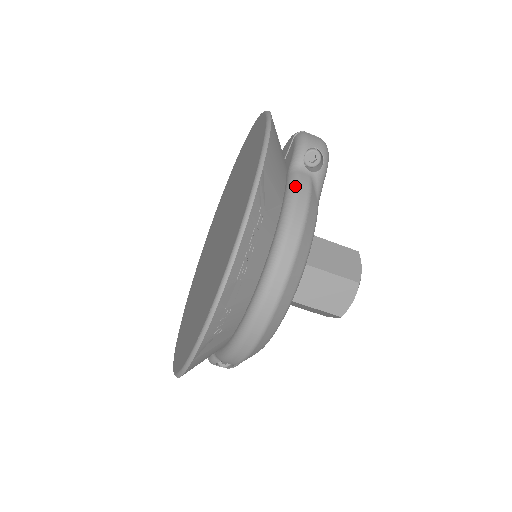
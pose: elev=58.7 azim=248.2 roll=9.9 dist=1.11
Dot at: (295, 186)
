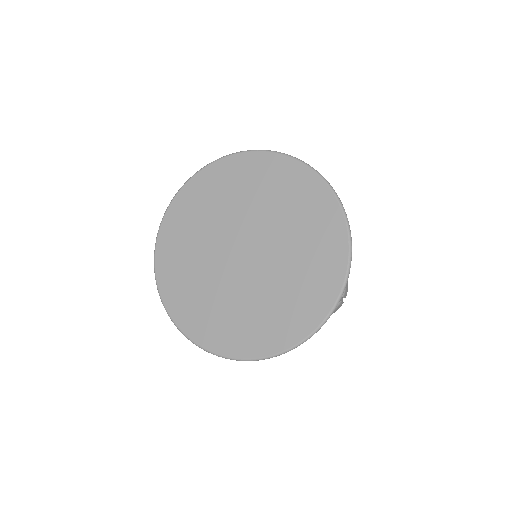
Dot at: occluded
